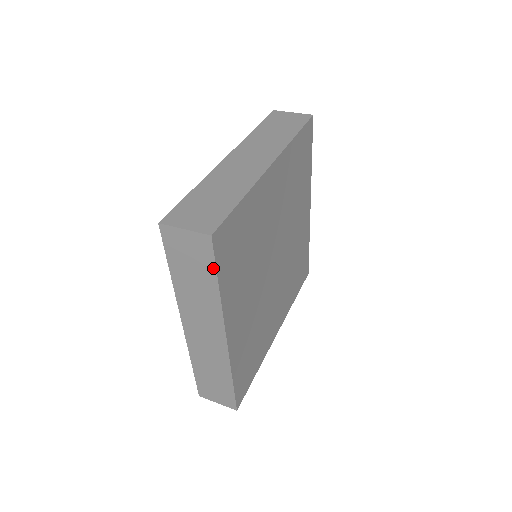
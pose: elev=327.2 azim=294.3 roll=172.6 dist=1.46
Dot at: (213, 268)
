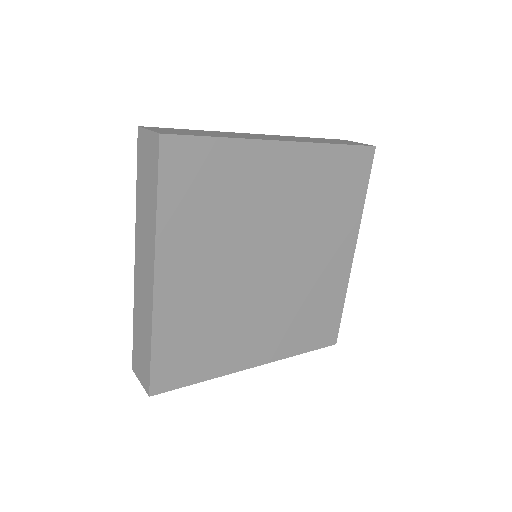
Dot at: (156, 177)
